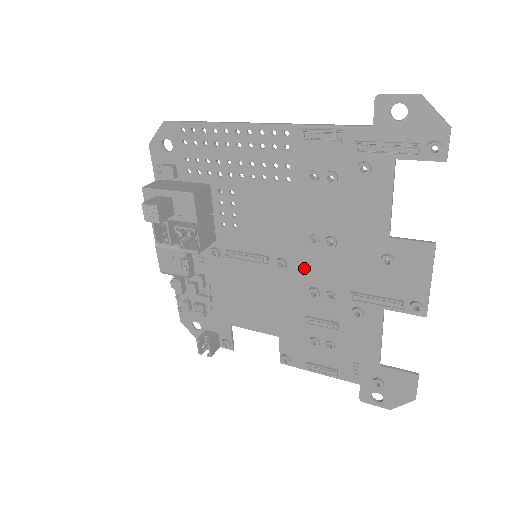
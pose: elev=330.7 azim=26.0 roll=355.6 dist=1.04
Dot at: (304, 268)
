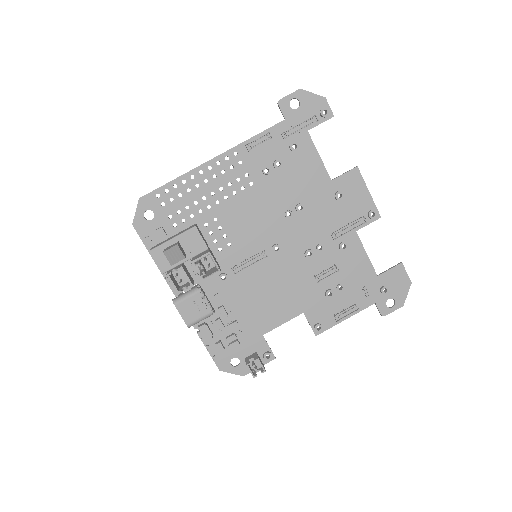
Dot at: (293, 240)
